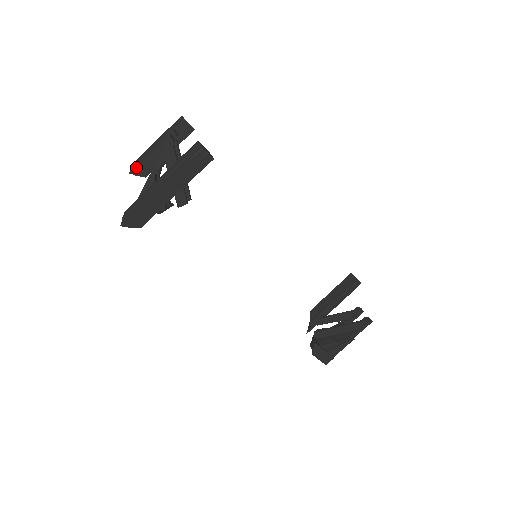
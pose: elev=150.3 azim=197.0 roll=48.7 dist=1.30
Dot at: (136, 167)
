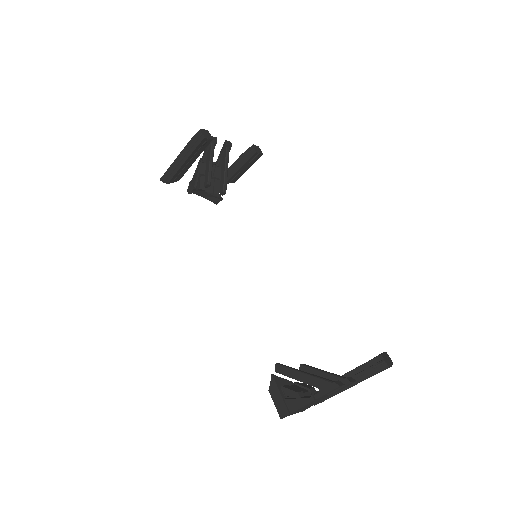
Dot at: occluded
